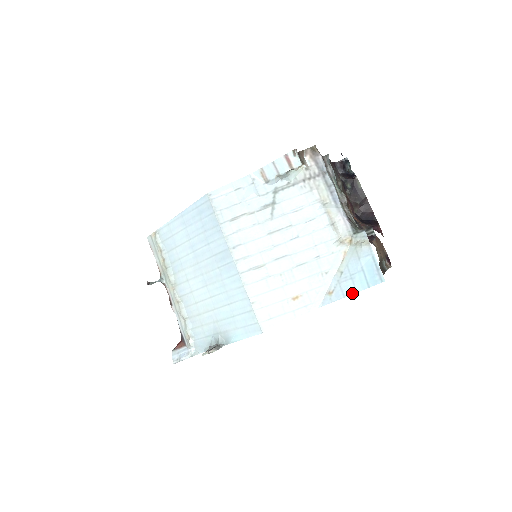
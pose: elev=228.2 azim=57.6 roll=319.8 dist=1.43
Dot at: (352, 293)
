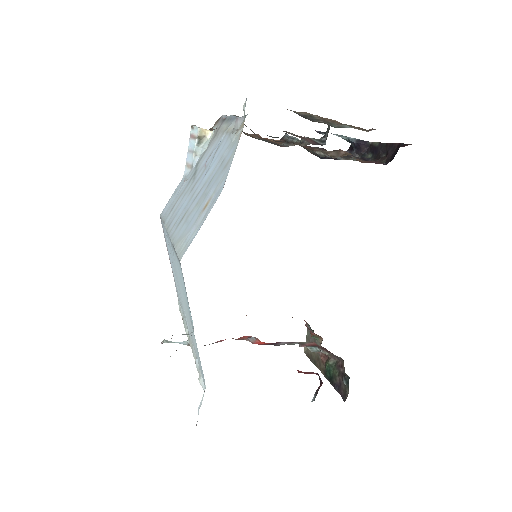
Dot at: occluded
